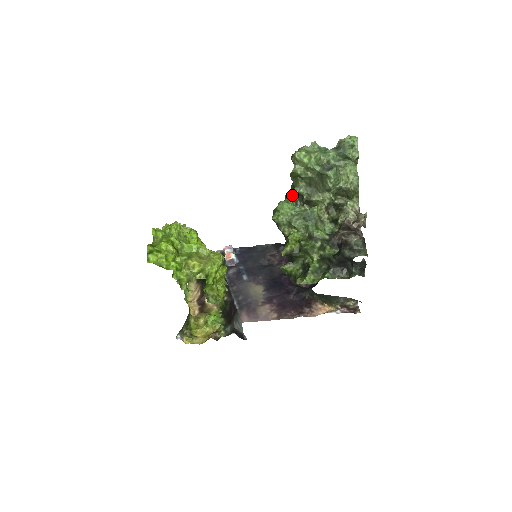
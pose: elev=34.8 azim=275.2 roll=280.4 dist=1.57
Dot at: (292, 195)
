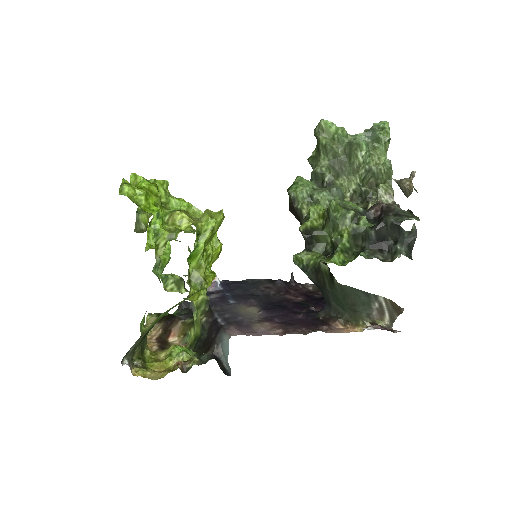
Dot at: occluded
